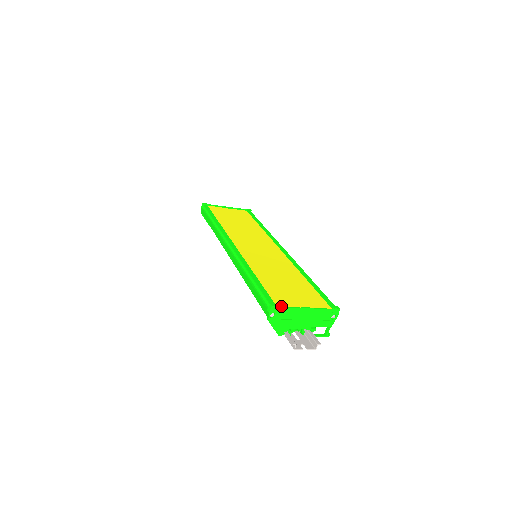
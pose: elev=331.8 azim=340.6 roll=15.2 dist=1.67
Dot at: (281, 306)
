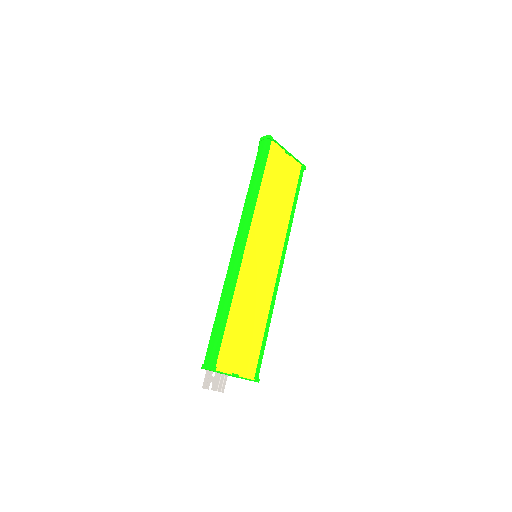
Dot at: (219, 367)
